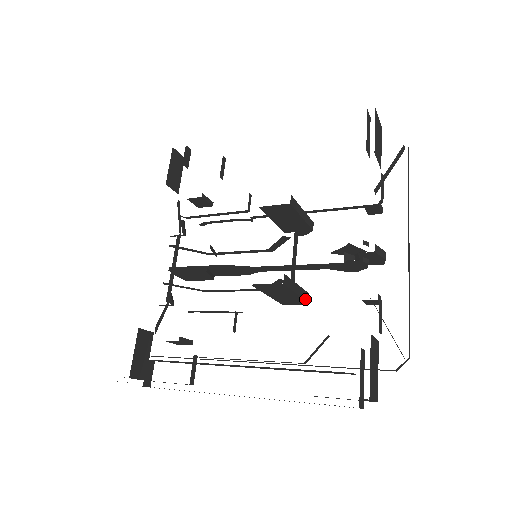
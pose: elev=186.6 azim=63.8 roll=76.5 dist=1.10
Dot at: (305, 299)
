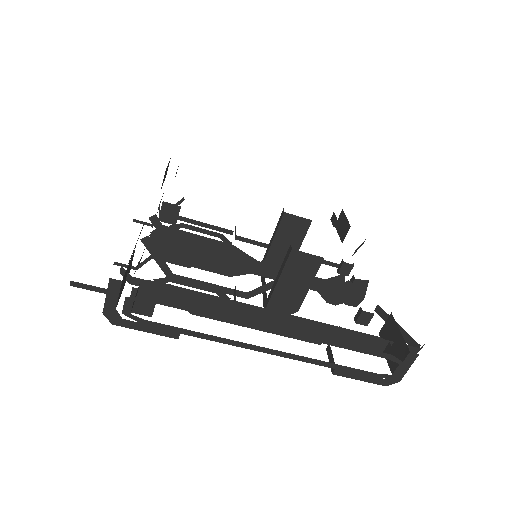
Dot at: (301, 304)
